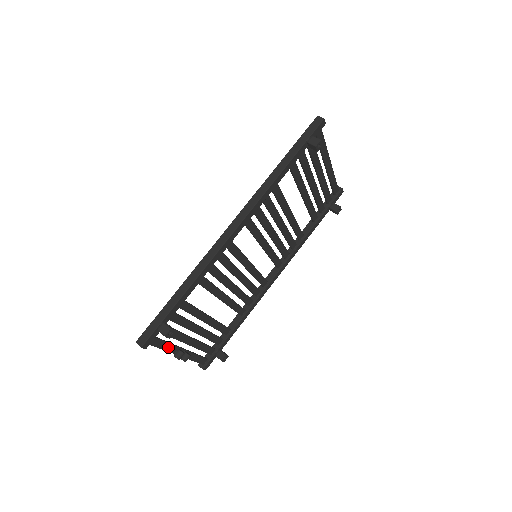
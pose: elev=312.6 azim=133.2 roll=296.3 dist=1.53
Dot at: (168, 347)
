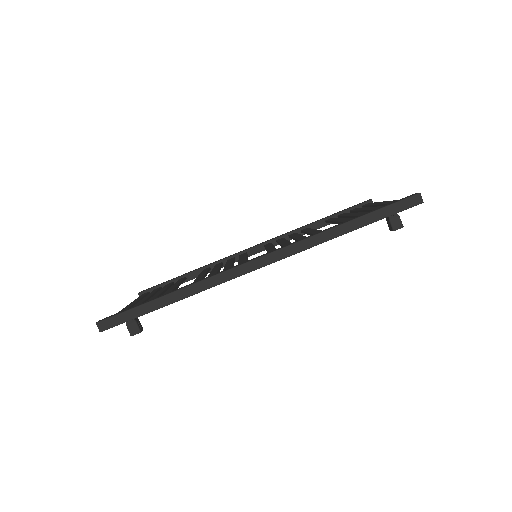
Dot at: occluded
